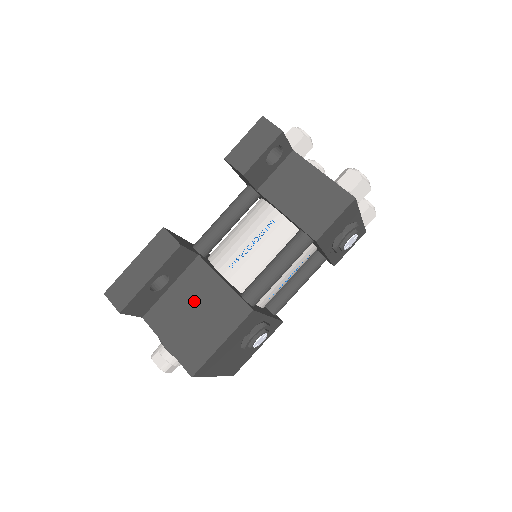
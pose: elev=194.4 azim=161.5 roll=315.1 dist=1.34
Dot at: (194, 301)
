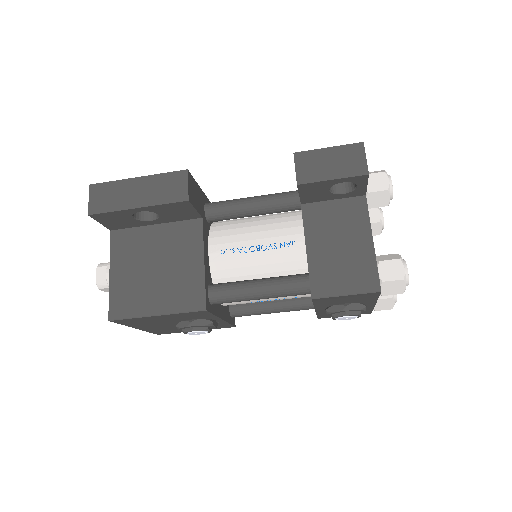
Dot at: (164, 256)
